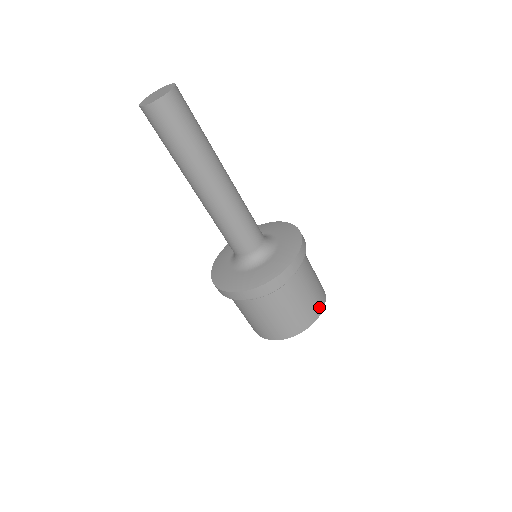
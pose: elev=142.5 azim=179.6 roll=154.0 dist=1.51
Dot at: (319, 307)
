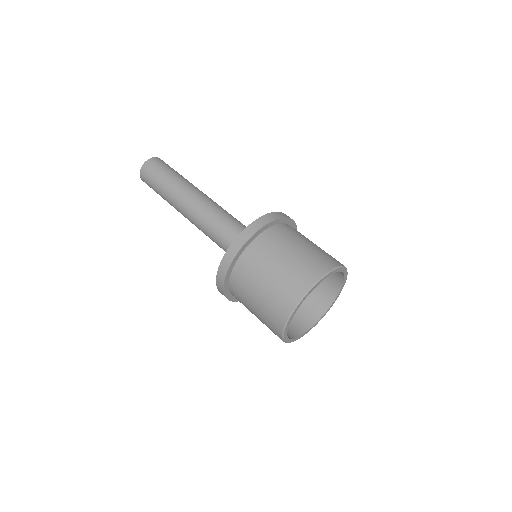
Dot at: (299, 287)
